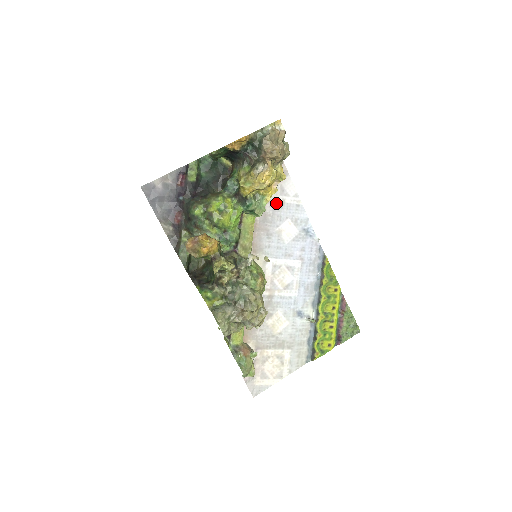
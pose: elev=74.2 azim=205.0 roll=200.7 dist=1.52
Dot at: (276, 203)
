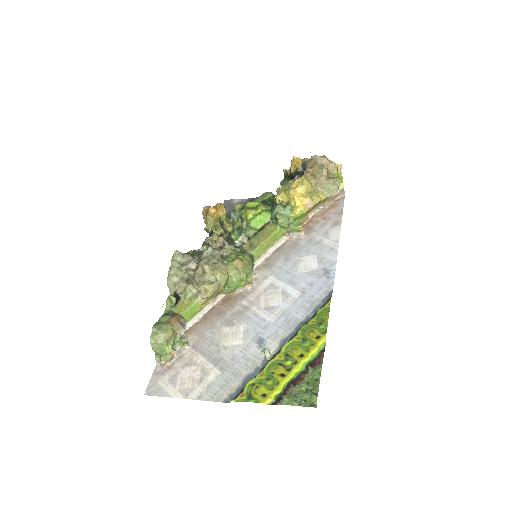
Dot at: (313, 240)
